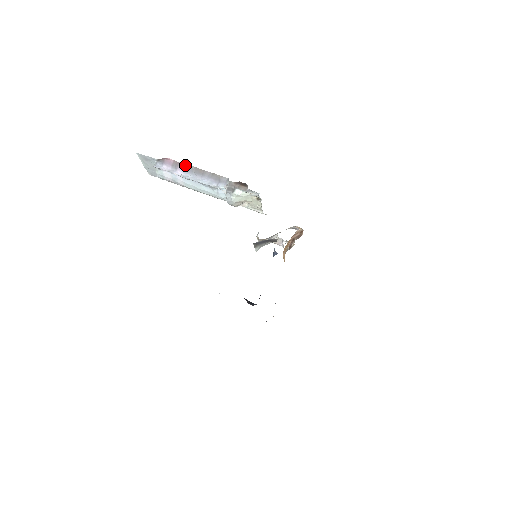
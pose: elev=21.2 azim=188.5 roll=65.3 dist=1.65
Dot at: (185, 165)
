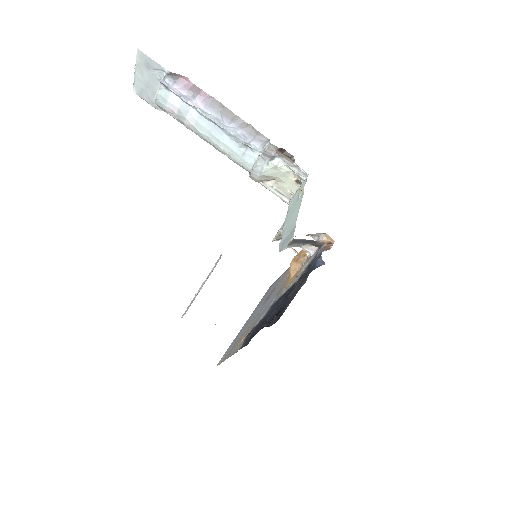
Dot at: (210, 97)
